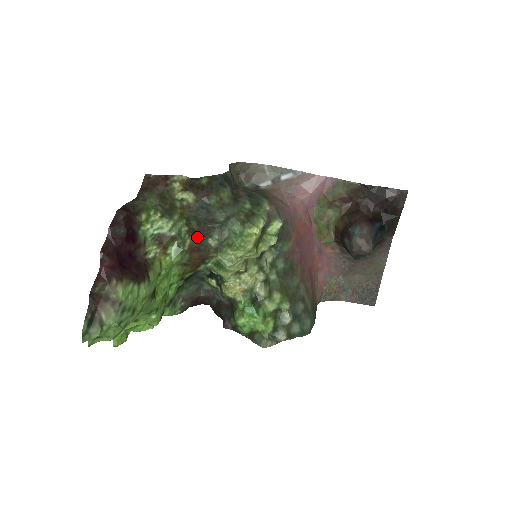
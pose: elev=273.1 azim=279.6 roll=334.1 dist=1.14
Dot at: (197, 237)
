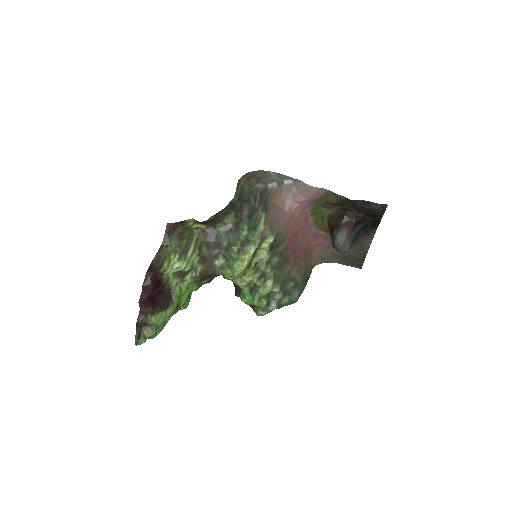
Dot at: (206, 262)
